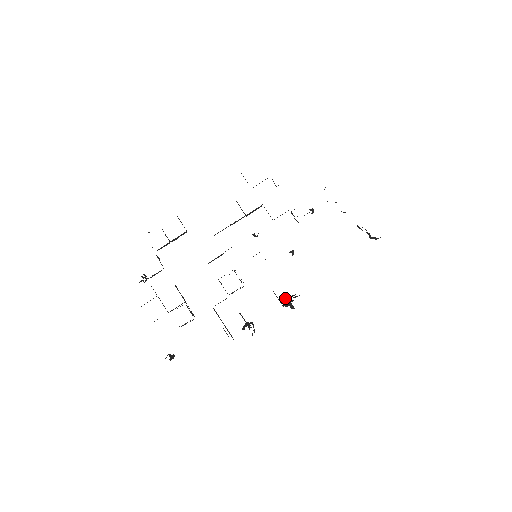
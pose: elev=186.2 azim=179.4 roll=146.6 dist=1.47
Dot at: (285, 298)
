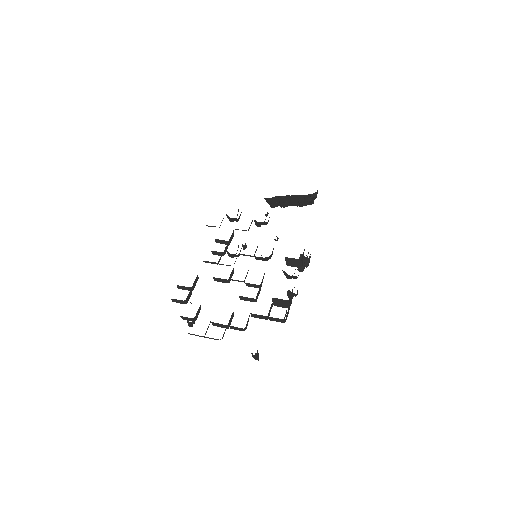
Dot at: occluded
